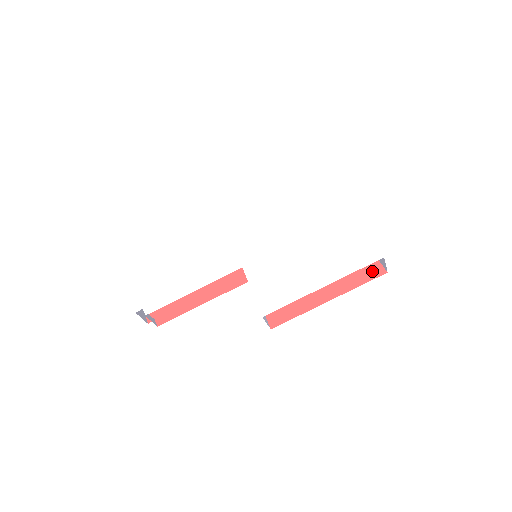
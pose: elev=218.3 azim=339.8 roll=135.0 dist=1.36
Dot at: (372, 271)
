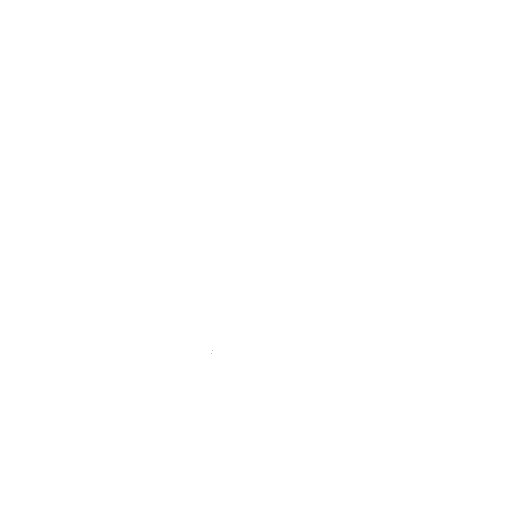
Dot at: occluded
